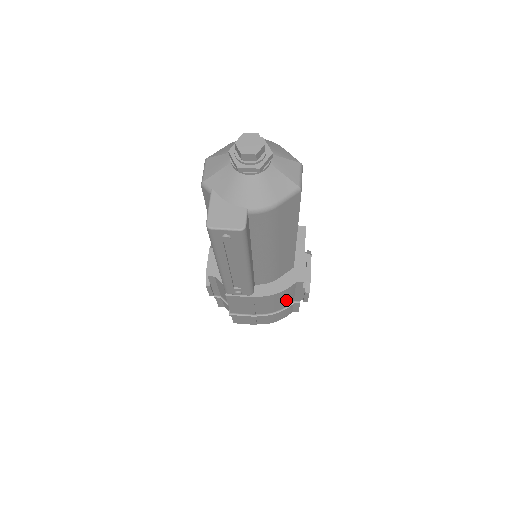
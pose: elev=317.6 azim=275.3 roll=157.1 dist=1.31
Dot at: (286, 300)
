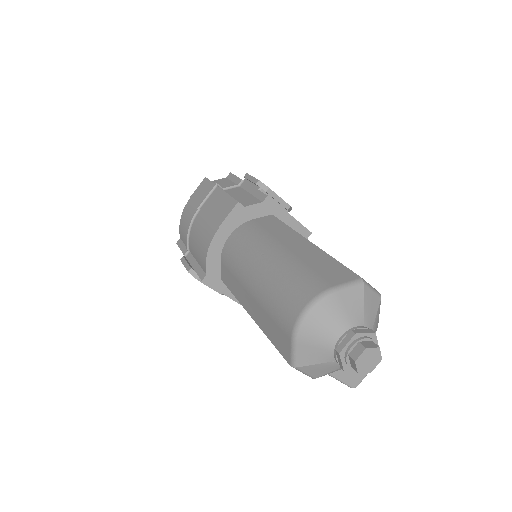
Dot at: occluded
